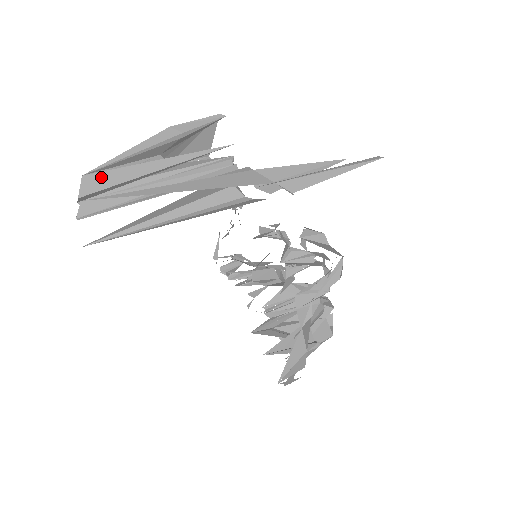
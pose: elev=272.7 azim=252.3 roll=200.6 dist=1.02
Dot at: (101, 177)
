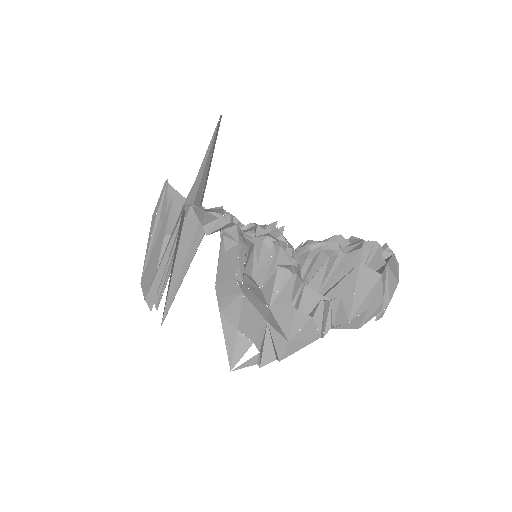
Dot at: (145, 277)
